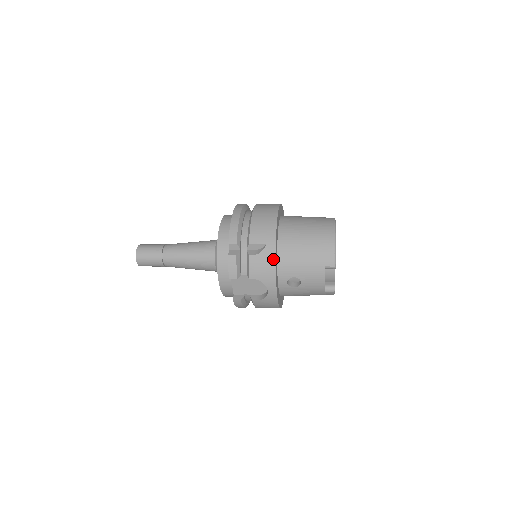
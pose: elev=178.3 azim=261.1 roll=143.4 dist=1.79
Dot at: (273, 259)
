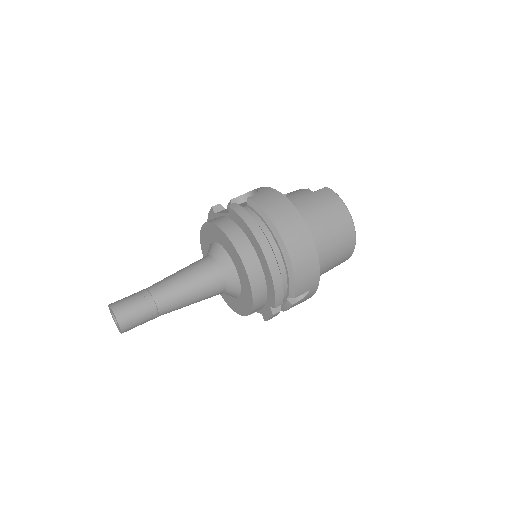
Dot at: occluded
